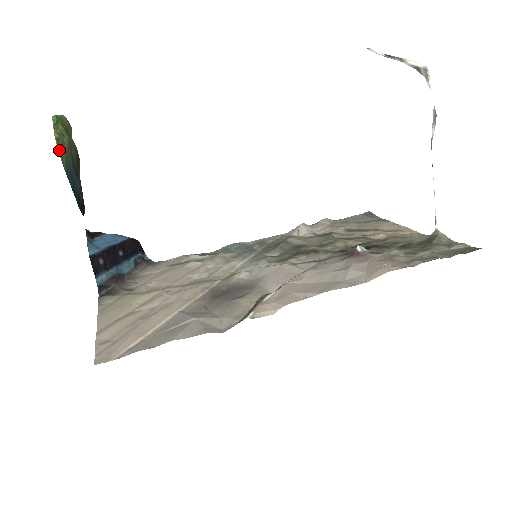
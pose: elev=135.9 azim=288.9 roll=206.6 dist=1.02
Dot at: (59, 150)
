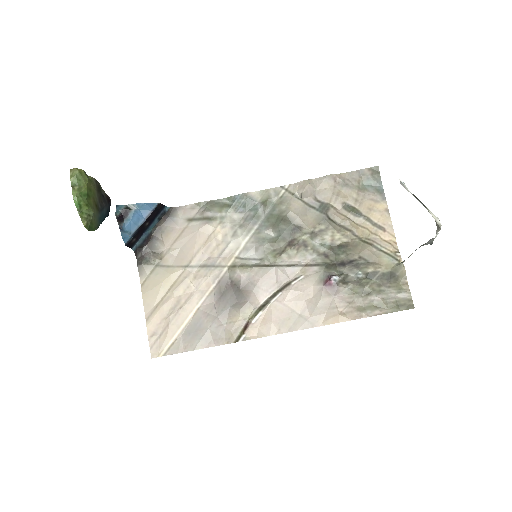
Dot at: (90, 229)
